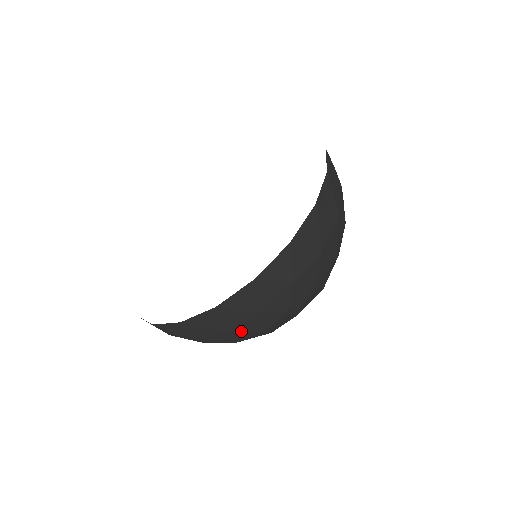
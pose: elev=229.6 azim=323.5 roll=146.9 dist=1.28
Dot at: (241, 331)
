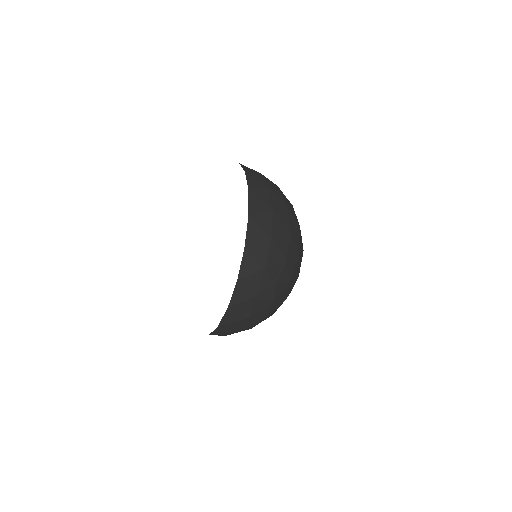
Dot at: (257, 312)
